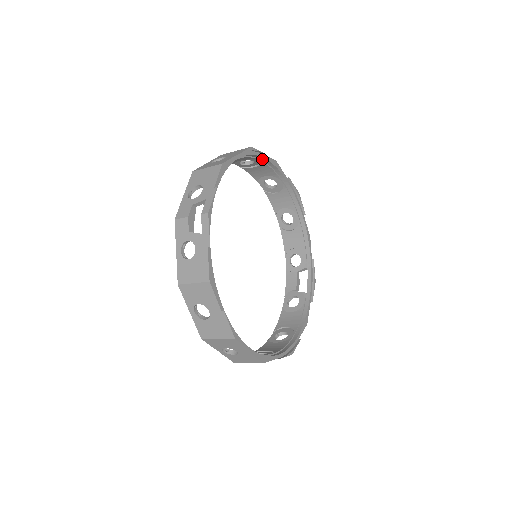
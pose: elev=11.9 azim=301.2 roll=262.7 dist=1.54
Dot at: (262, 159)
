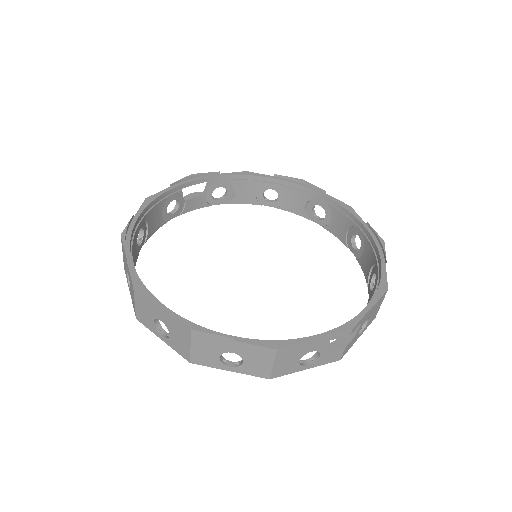
Dot at: (326, 200)
